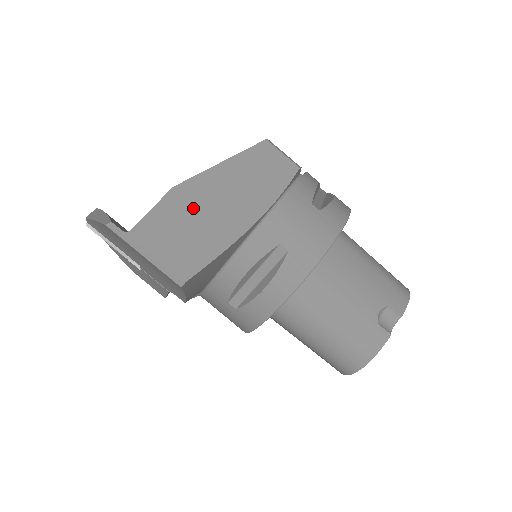
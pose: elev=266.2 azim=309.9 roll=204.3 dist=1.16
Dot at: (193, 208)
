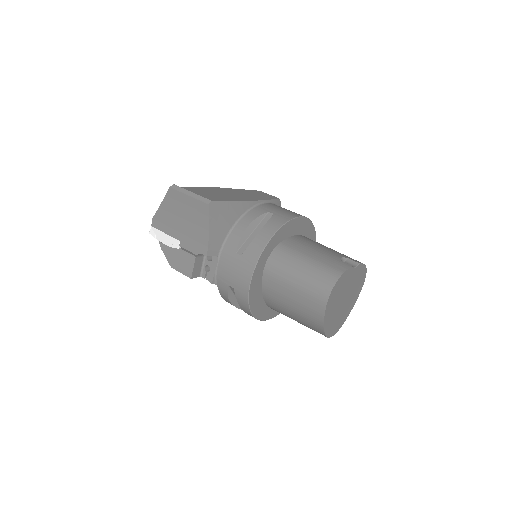
Dot at: (218, 191)
